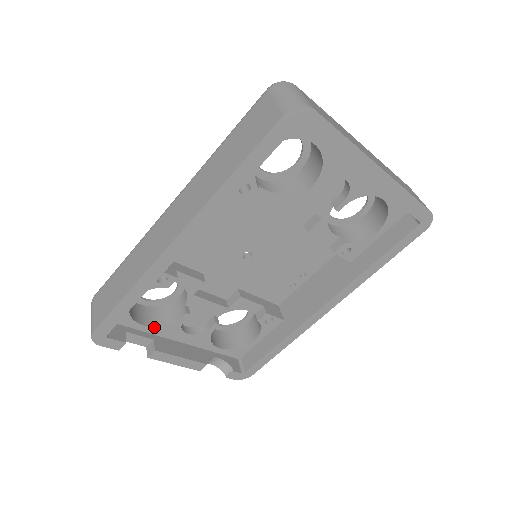
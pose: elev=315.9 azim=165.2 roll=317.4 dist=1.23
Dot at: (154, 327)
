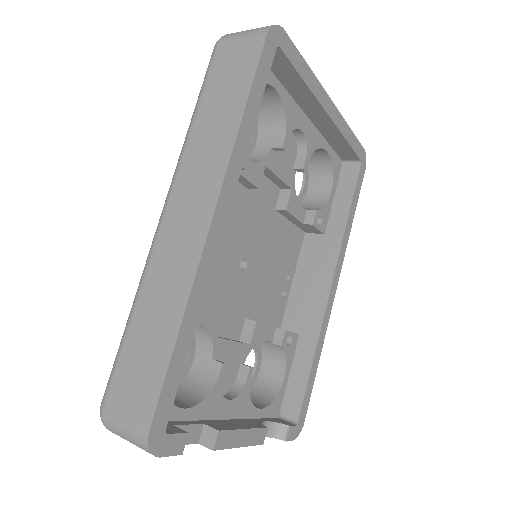
Dot at: (196, 406)
